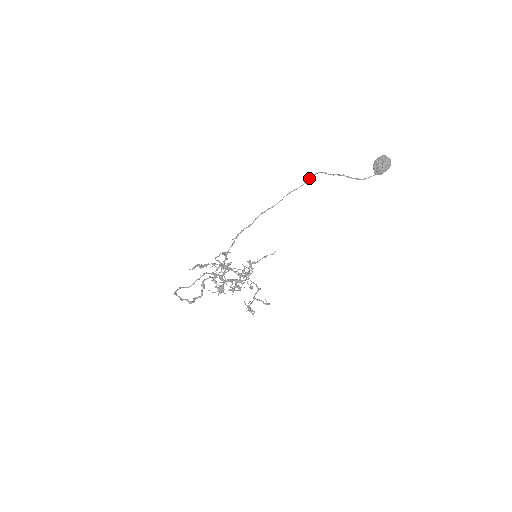
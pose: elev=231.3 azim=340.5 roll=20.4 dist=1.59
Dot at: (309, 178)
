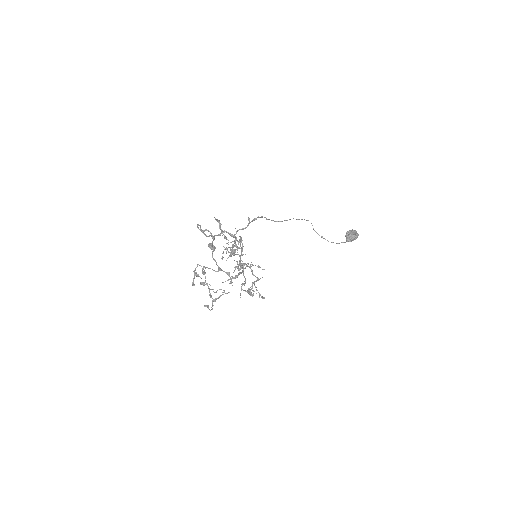
Dot at: occluded
